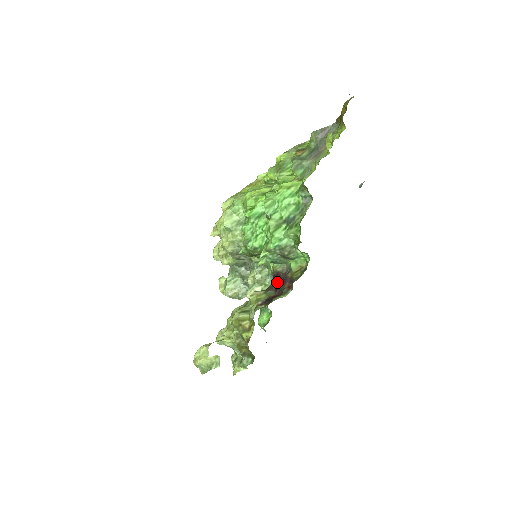
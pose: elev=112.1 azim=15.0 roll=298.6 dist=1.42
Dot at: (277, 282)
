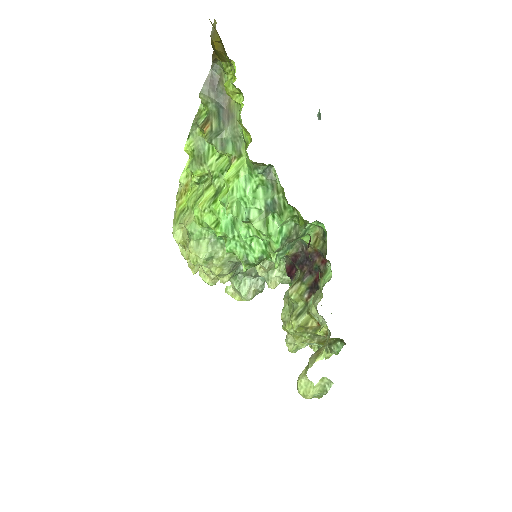
Dot at: (303, 264)
